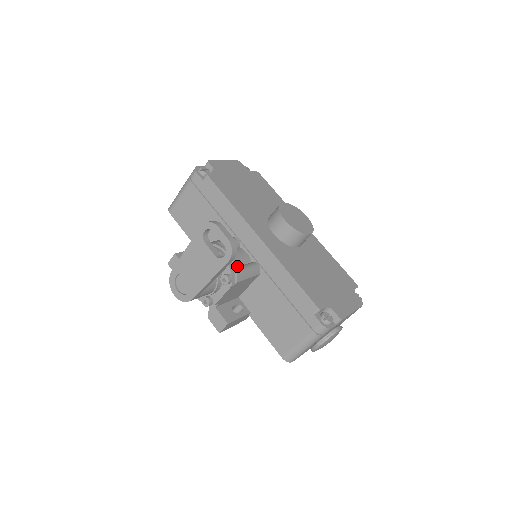
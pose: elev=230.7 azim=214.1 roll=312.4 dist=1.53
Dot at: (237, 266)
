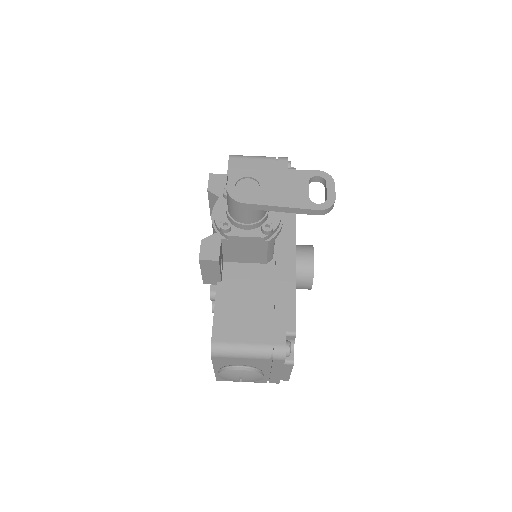
Dot at: (279, 232)
